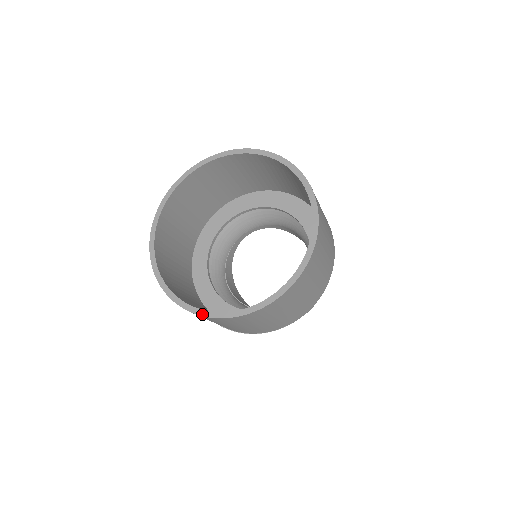
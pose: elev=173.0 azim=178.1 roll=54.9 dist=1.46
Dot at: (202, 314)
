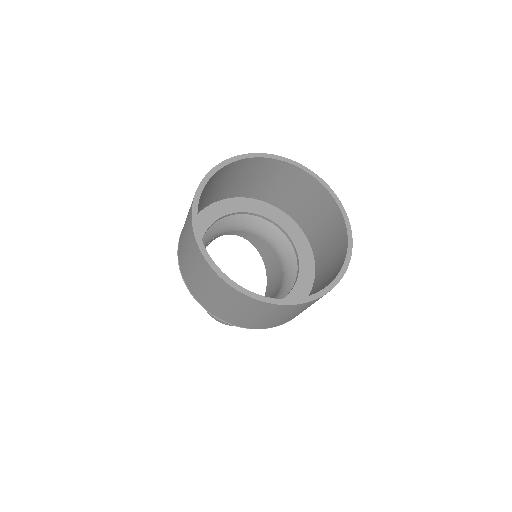
Dot at: (274, 302)
